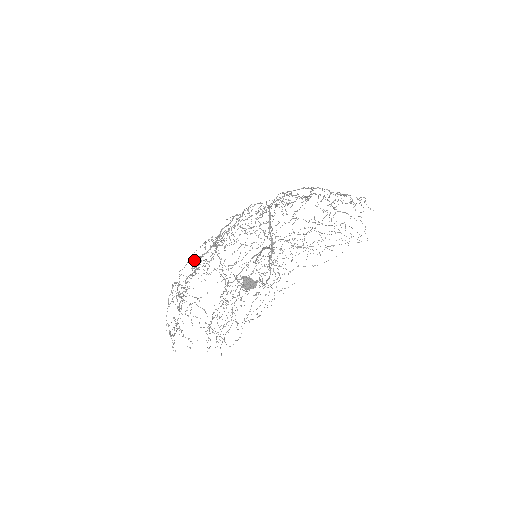
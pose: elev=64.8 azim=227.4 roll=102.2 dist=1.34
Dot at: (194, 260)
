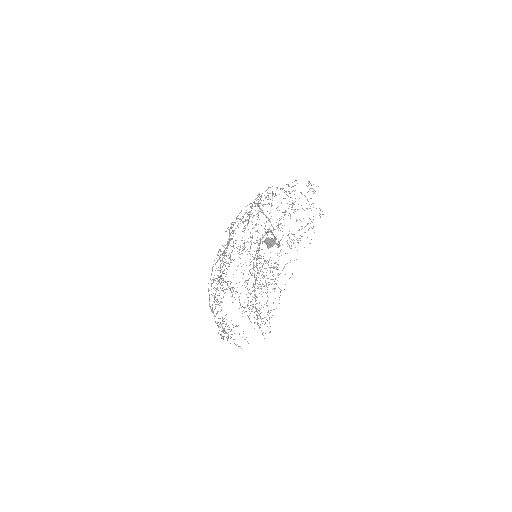
Dot at: (212, 279)
